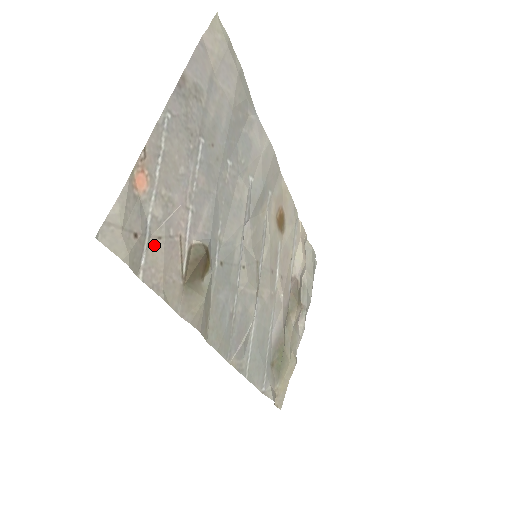
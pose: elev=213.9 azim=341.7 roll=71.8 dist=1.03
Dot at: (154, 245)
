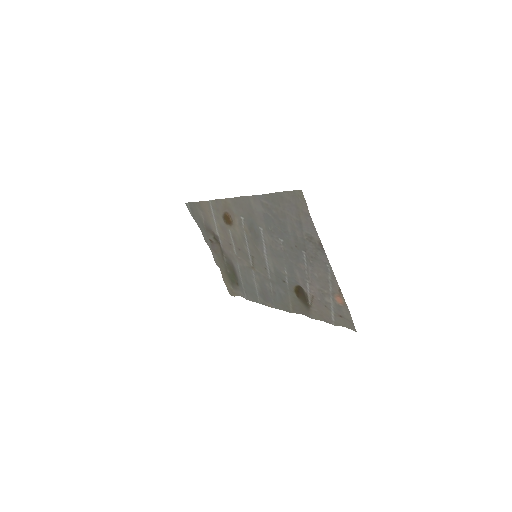
Dot at: (328, 311)
